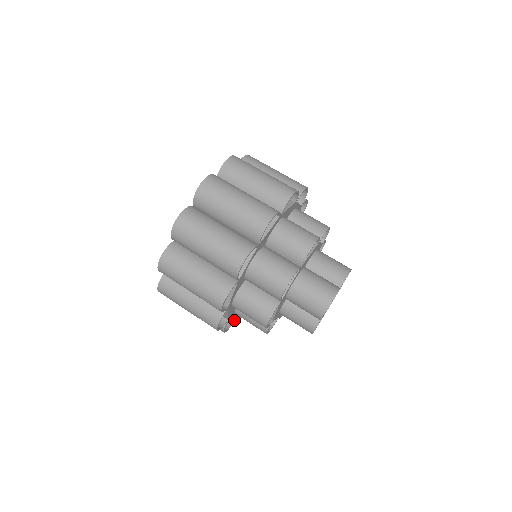
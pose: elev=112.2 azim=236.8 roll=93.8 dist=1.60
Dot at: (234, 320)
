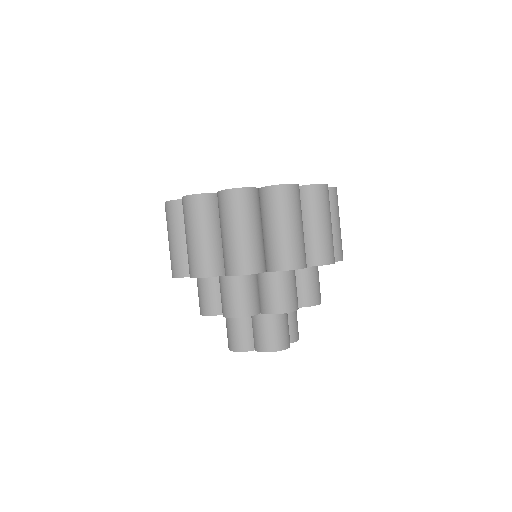
Dot at: occluded
